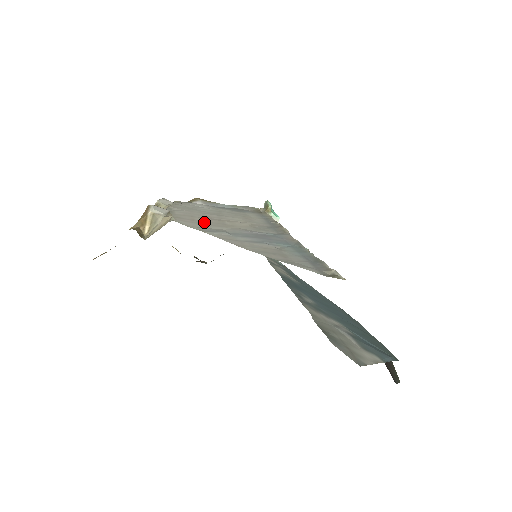
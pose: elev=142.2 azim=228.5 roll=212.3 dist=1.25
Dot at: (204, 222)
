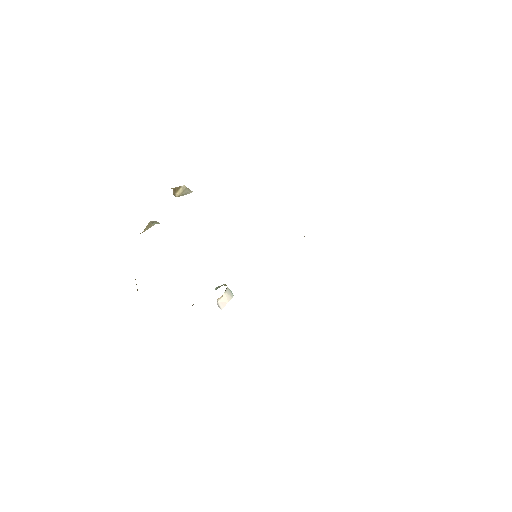
Dot at: occluded
